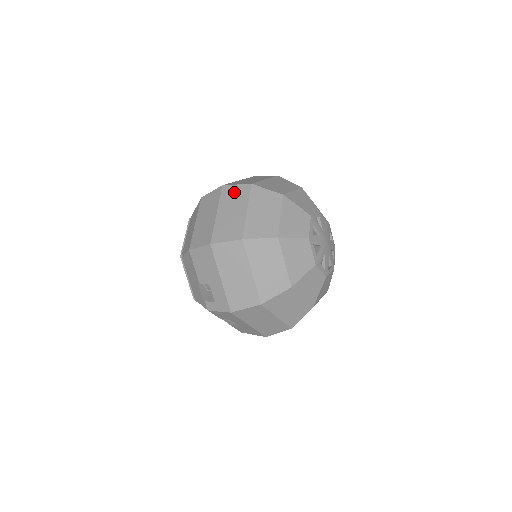
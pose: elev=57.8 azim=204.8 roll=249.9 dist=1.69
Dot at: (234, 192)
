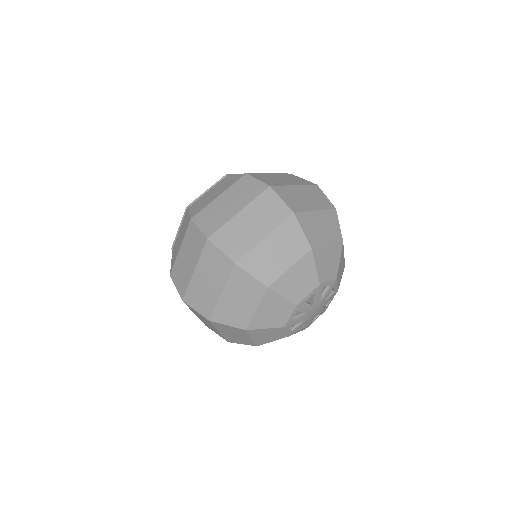
Dot at: (216, 259)
